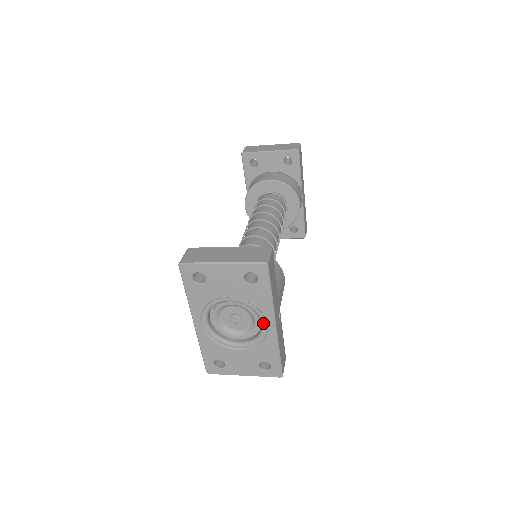
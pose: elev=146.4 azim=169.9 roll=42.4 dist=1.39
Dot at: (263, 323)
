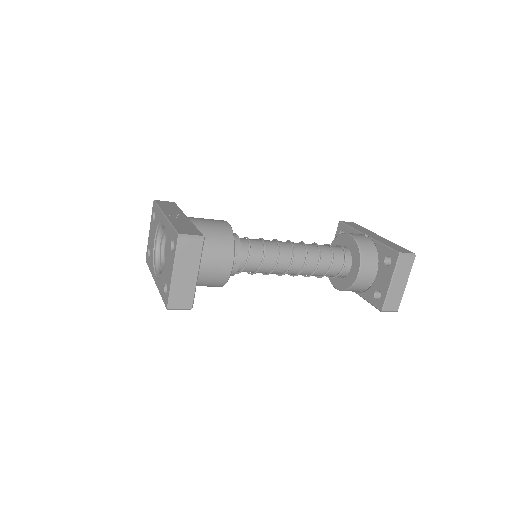
Dot at: (164, 225)
